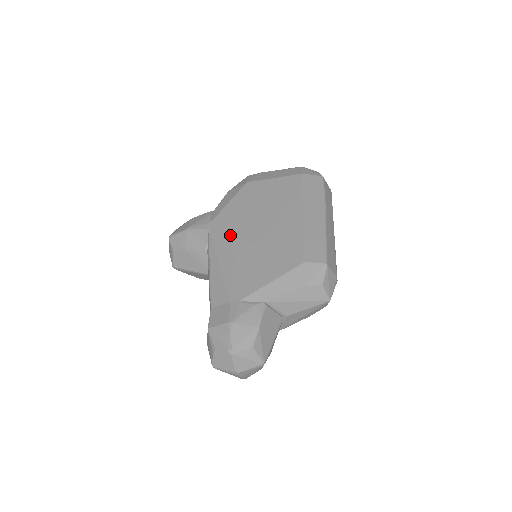
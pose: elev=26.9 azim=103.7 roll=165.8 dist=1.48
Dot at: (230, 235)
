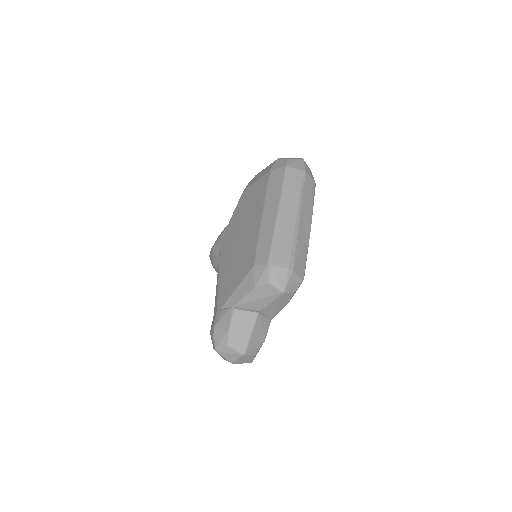
Dot at: (227, 248)
